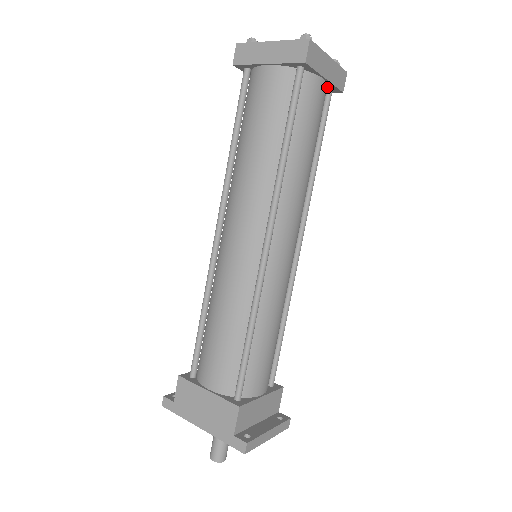
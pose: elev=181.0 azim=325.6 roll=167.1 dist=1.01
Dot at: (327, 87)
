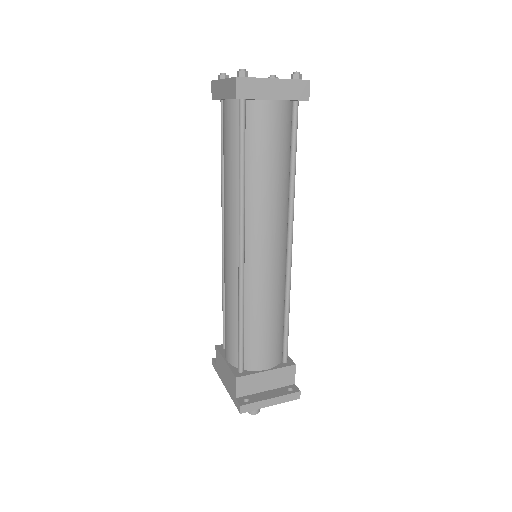
Dot at: (291, 100)
